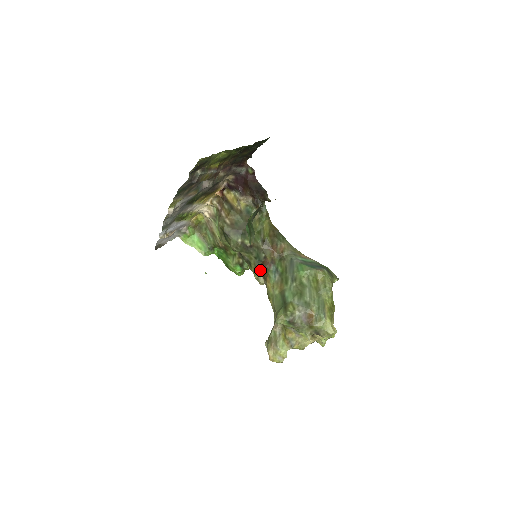
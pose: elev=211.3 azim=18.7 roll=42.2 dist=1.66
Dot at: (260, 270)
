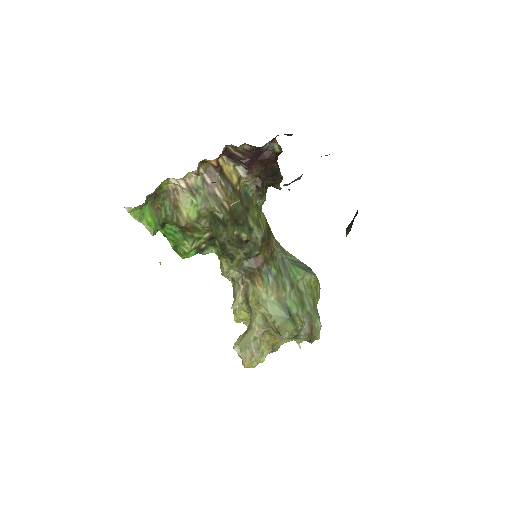
Dot at: (245, 268)
